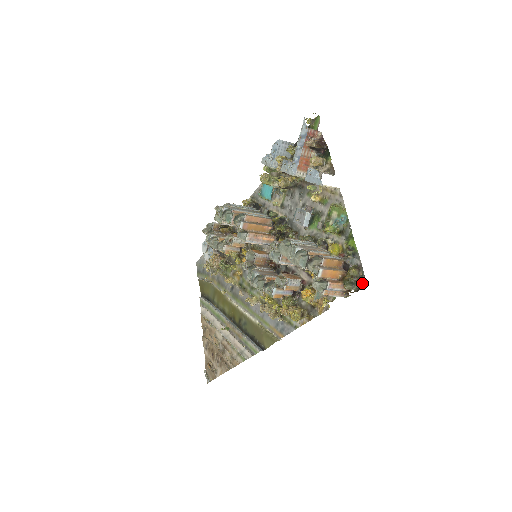
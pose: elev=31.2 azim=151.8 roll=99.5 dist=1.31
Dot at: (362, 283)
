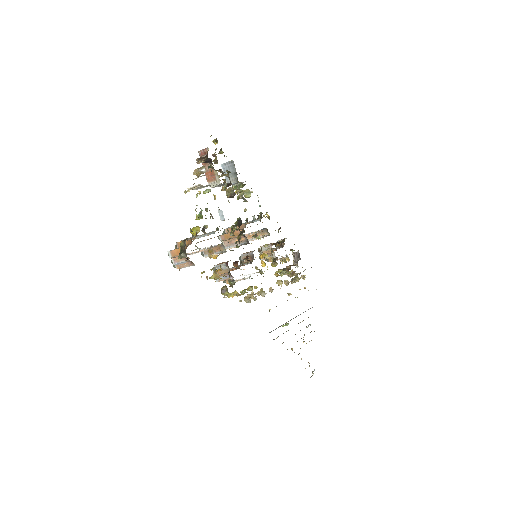
Dot at: (185, 250)
